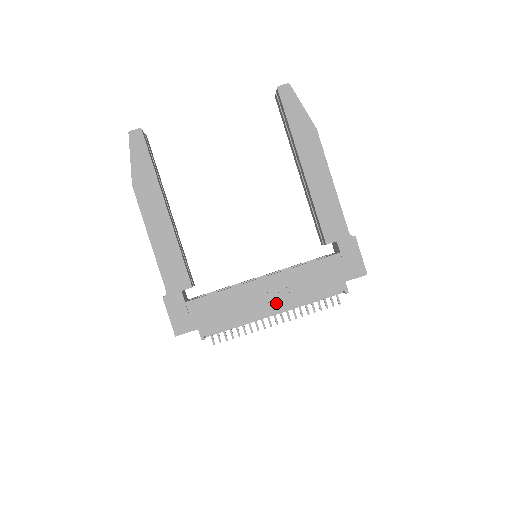
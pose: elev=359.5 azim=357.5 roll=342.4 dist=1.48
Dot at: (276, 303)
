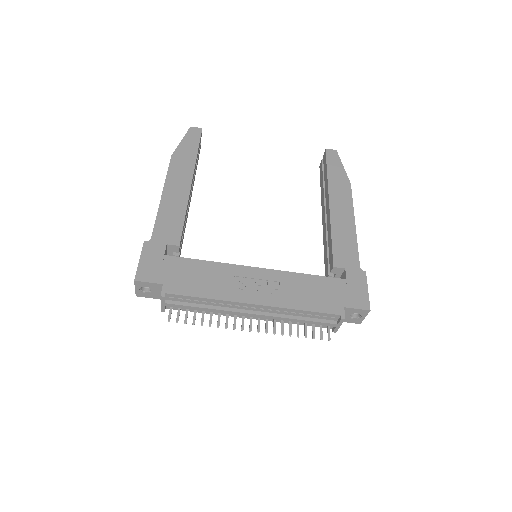
Dot at: (261, 295)
